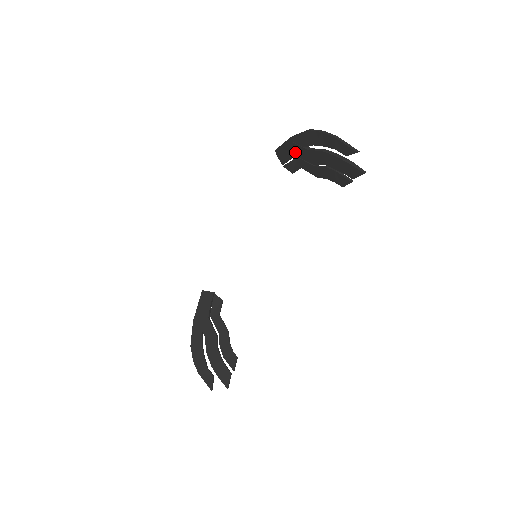
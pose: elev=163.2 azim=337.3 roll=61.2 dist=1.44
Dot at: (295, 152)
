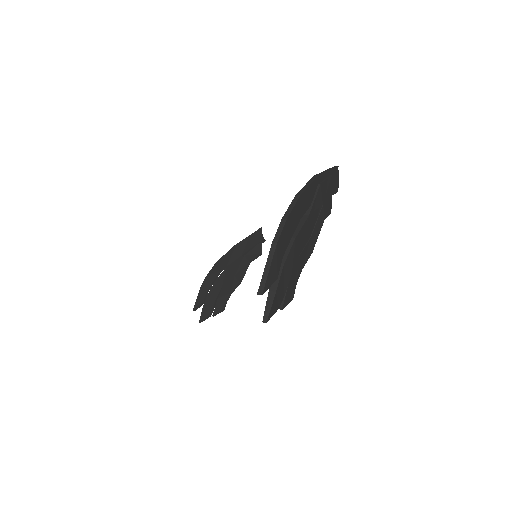
Dot at: occluded
